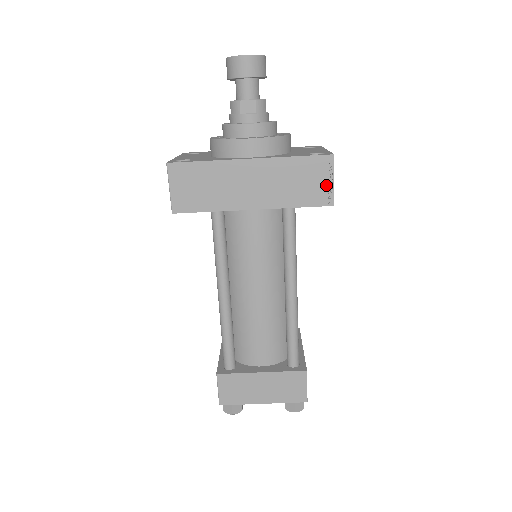
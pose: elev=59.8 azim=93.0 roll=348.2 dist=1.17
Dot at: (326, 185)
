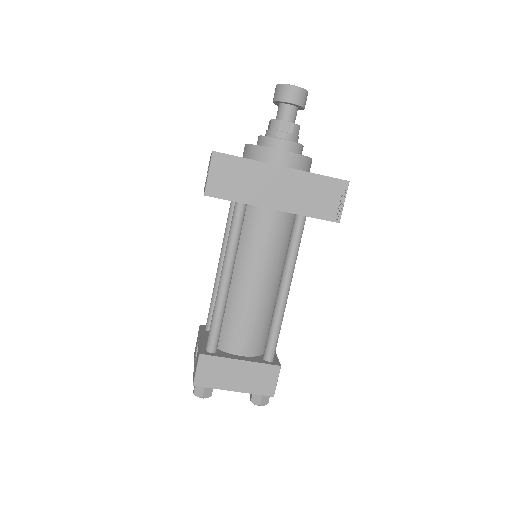
Dot at: (337, 204)
